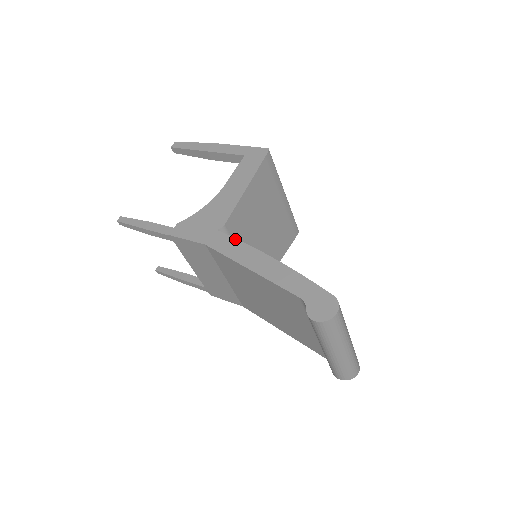
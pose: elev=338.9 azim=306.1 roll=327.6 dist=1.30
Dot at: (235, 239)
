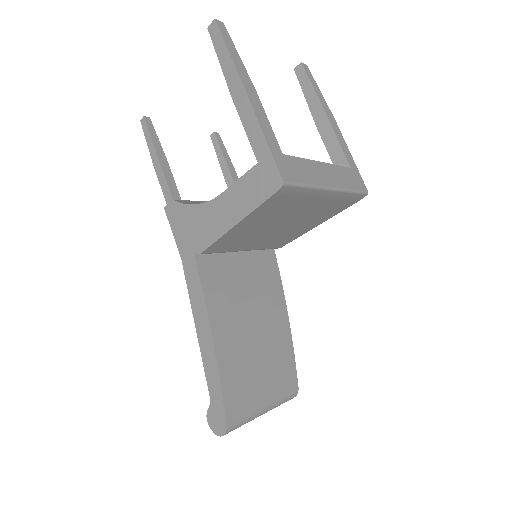
Dot at: (200, 283)
